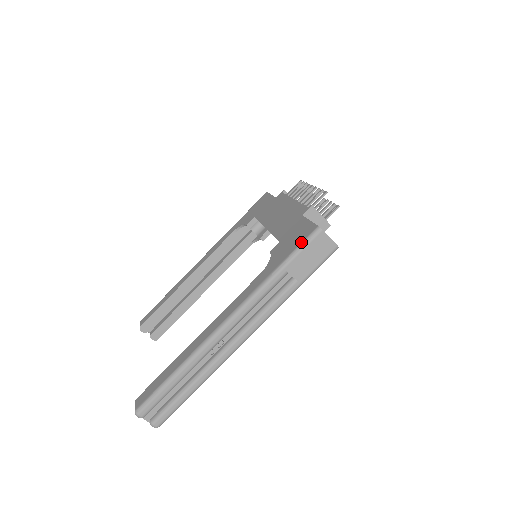
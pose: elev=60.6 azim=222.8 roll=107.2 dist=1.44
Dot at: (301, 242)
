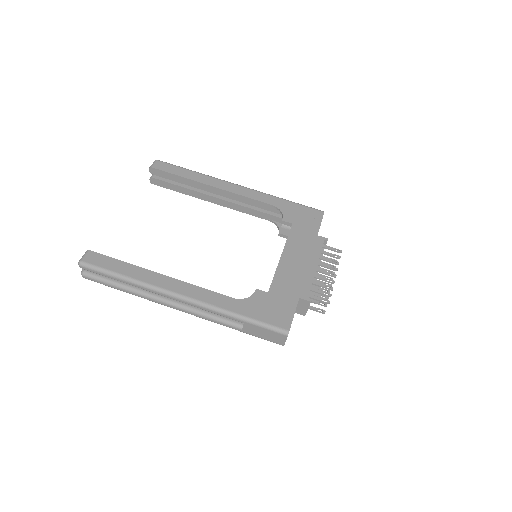
Dot at: (271, 324)
